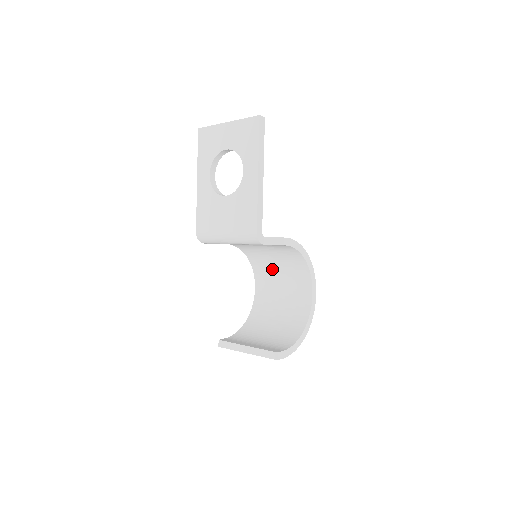
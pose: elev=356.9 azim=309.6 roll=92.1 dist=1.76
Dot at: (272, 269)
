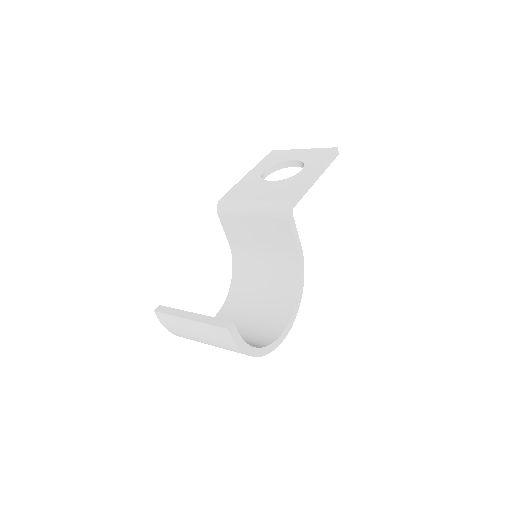
Dot at: (251, 298)
